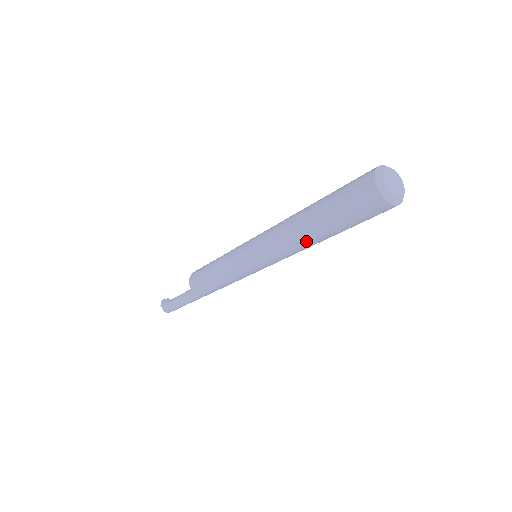
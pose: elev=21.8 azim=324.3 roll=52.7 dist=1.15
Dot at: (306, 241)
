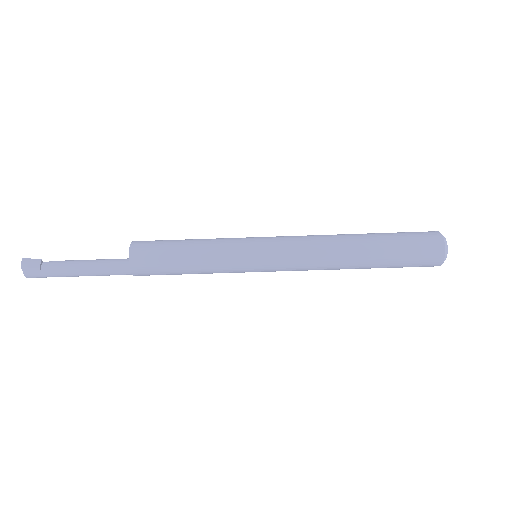
Dot at: (346, 267)
